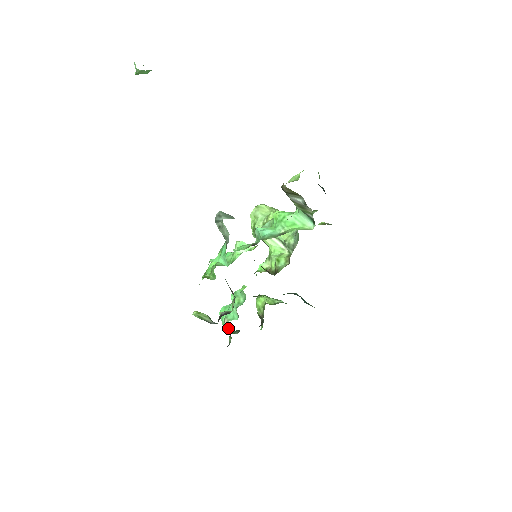
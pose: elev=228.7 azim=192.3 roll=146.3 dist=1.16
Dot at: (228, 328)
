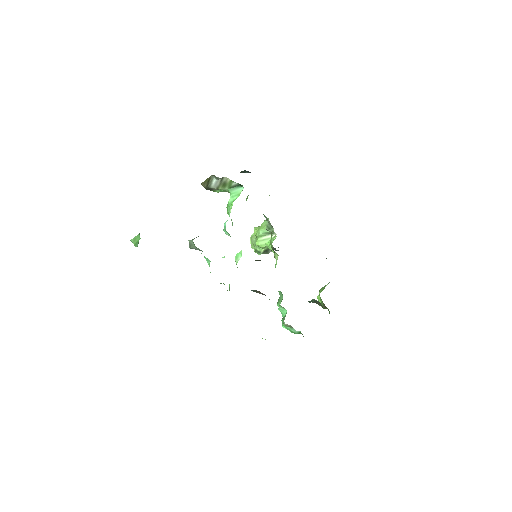
Dot at: (286, 324)
